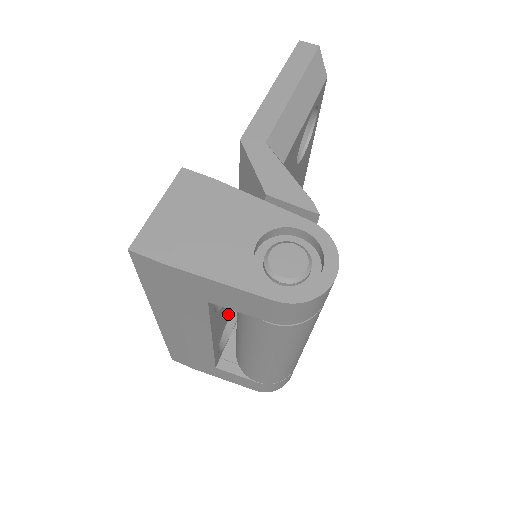
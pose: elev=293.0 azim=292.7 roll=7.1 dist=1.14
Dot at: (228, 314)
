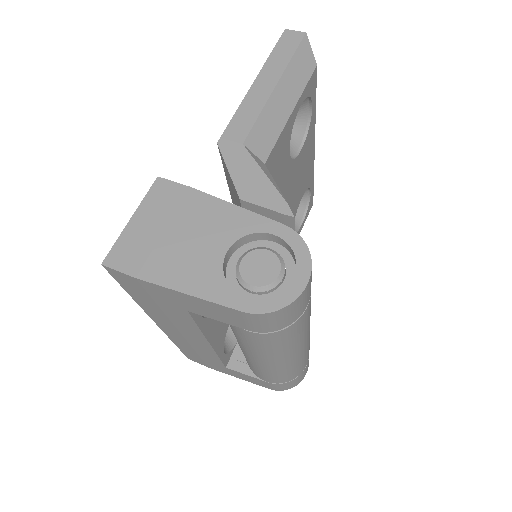
Dot at: occluded
